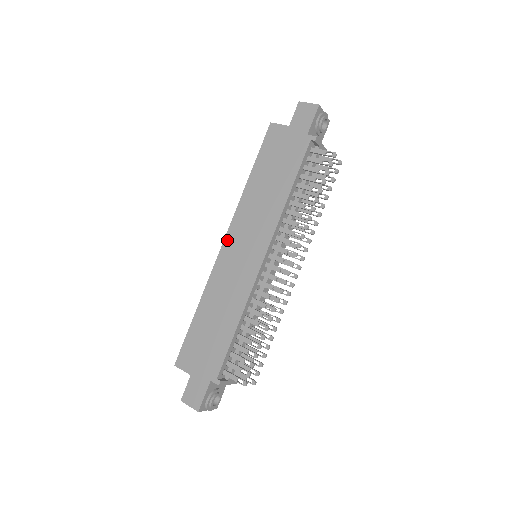
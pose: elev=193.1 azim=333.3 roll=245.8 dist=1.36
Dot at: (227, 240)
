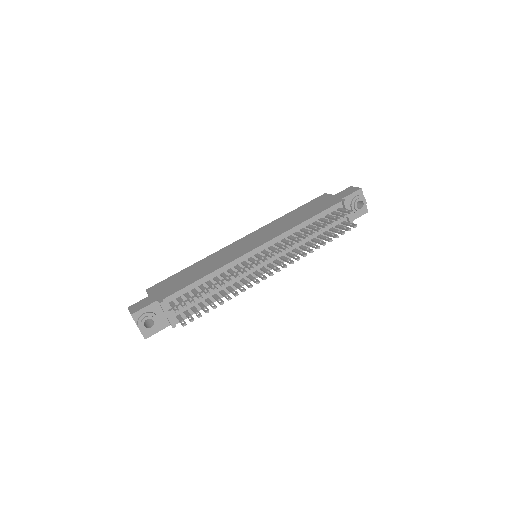
Dot at: (245, 237)
